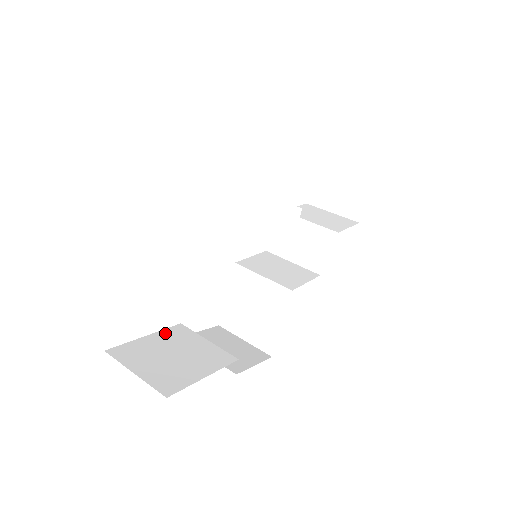
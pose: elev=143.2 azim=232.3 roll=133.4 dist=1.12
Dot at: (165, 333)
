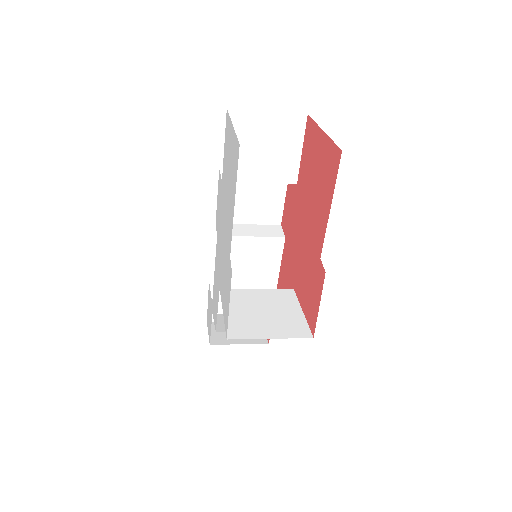
Dot at: occluded
